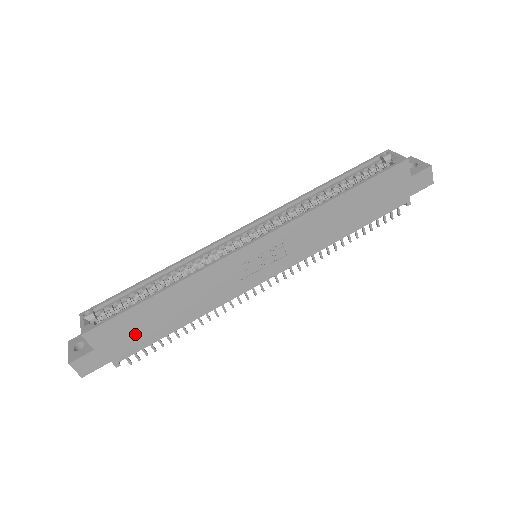
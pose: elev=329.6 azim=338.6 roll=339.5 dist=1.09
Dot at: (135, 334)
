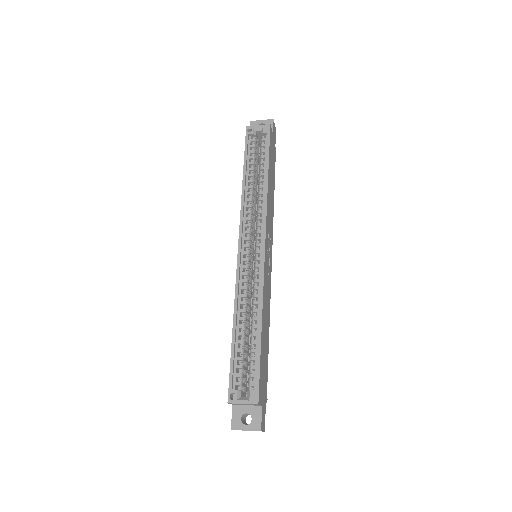
Dot at: (264, 370)
